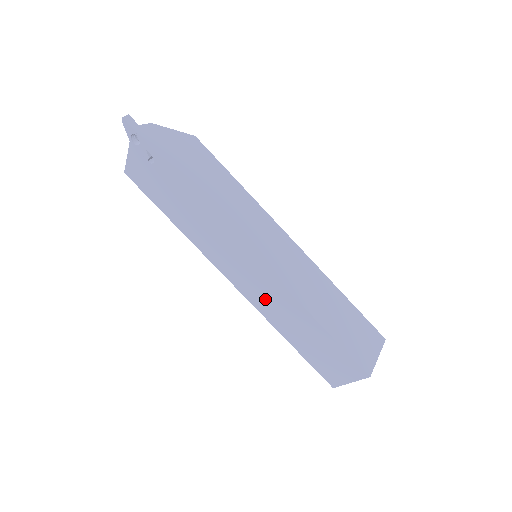
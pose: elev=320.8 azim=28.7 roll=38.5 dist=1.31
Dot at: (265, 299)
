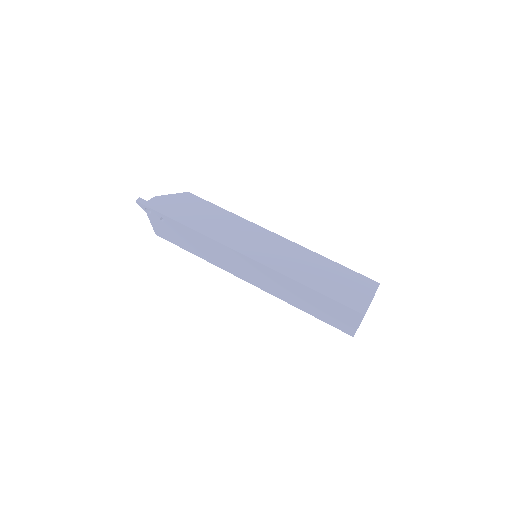
Dot at: (270, 284)
